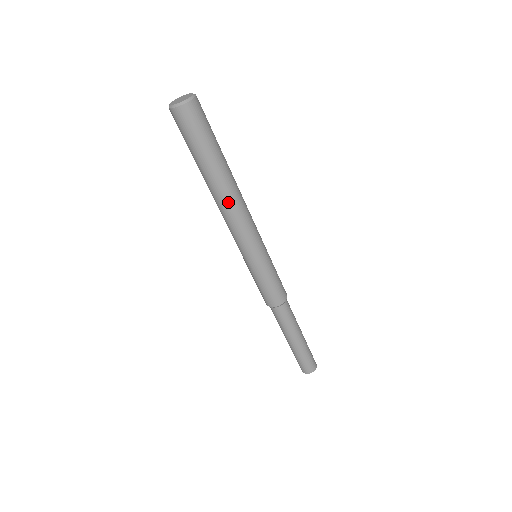
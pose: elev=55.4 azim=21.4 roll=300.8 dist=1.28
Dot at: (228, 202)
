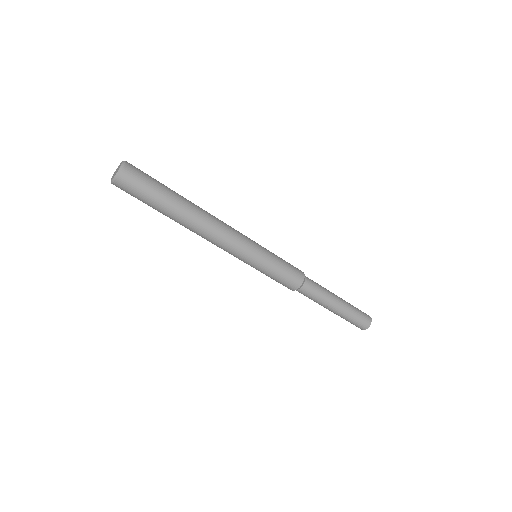
Dot at: (196, 233)
